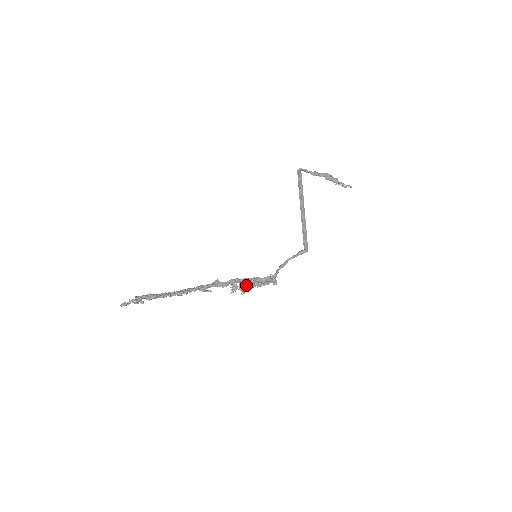
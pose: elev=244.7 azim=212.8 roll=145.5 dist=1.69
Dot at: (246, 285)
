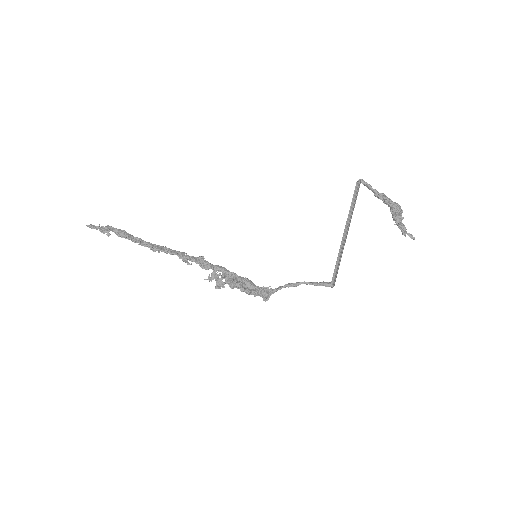
Dot at: (226, 281)
